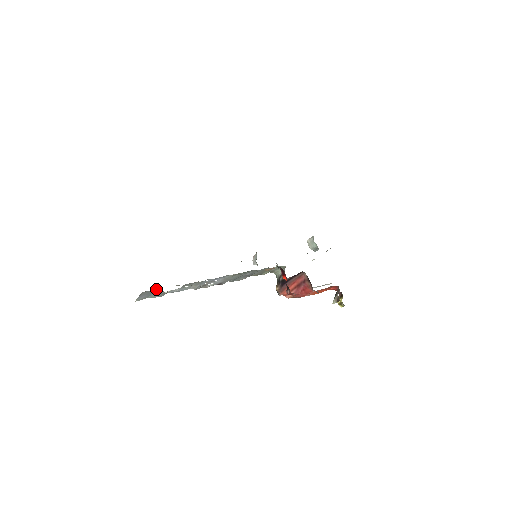
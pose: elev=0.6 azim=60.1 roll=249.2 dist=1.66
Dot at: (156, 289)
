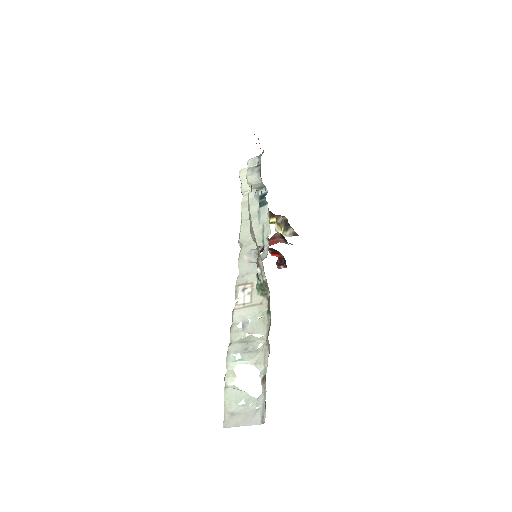
Dot at: (260, 405)
